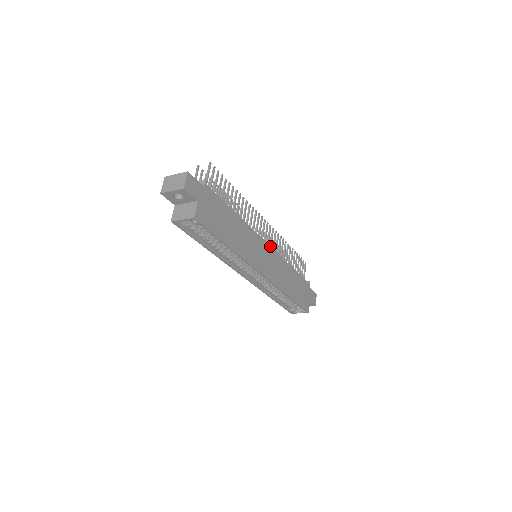
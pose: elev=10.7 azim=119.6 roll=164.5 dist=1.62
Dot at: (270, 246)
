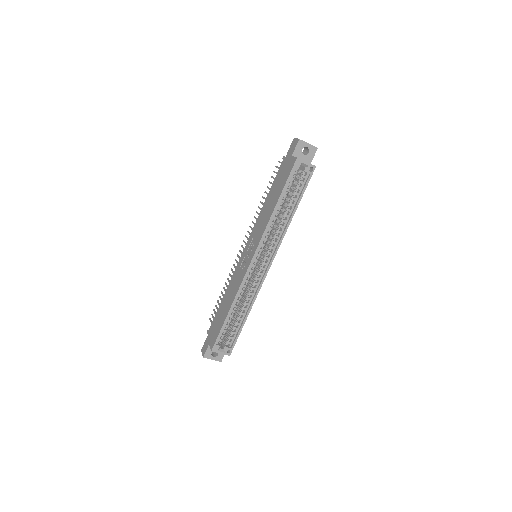
Dot at: occluded
